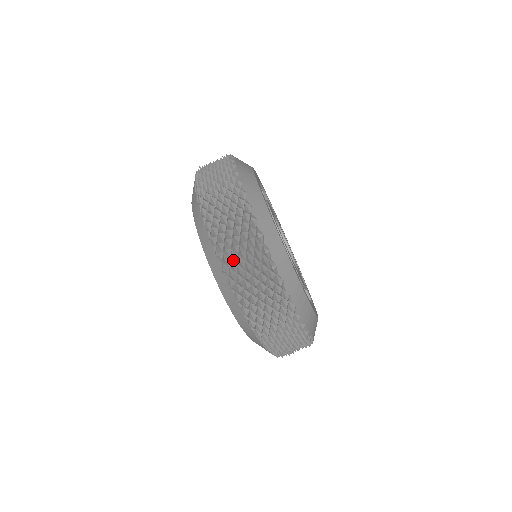
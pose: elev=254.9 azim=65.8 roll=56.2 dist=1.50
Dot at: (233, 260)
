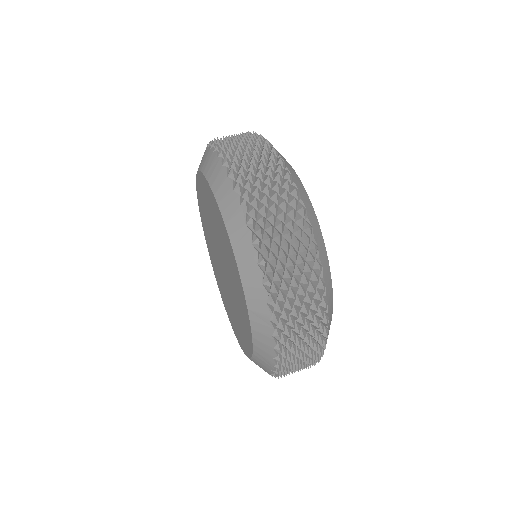
Dot at: occluded
